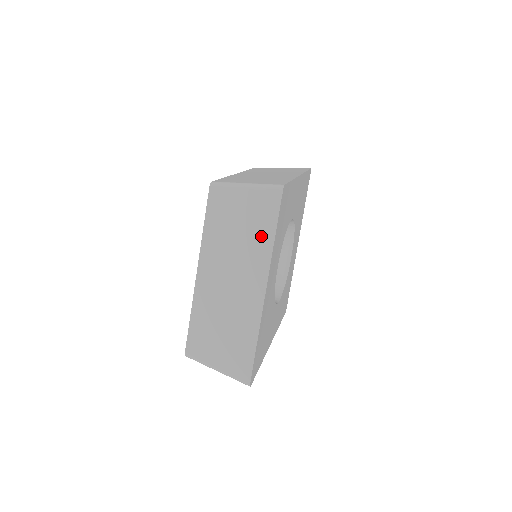
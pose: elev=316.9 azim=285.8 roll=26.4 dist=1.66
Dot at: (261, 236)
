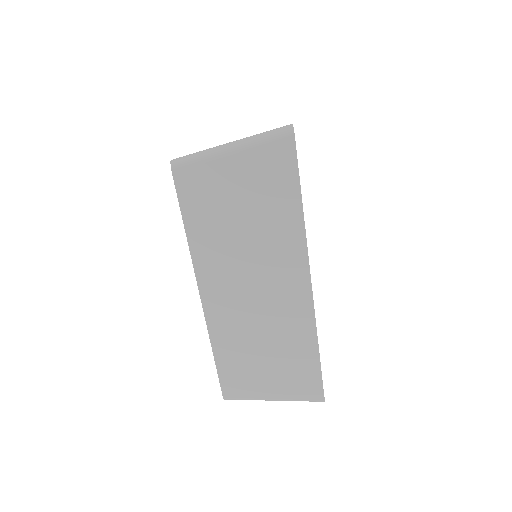
Dot at: occluded
